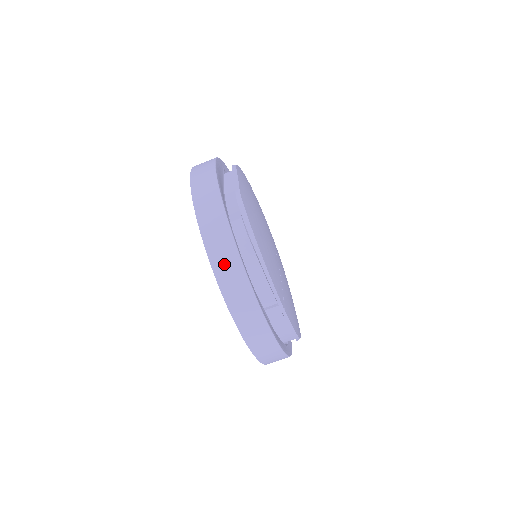
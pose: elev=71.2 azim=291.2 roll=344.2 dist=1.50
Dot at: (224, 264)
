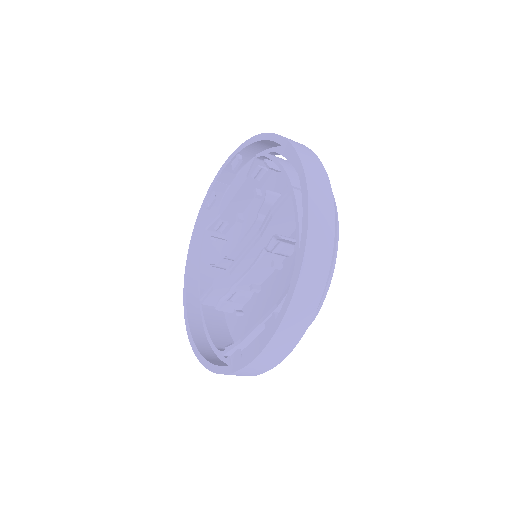
Dot at: occluded
